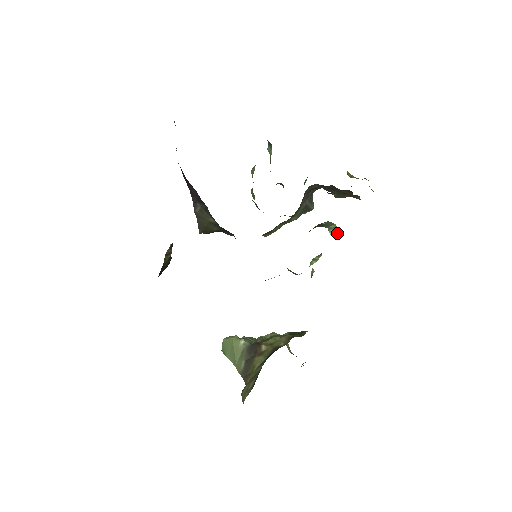
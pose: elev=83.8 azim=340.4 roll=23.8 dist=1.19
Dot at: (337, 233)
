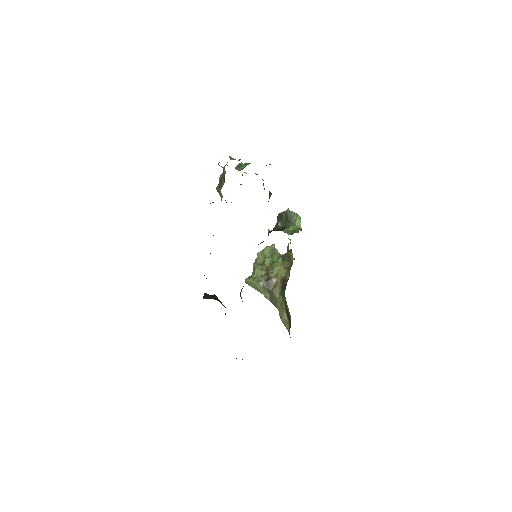
Dot at: (299, 220)
